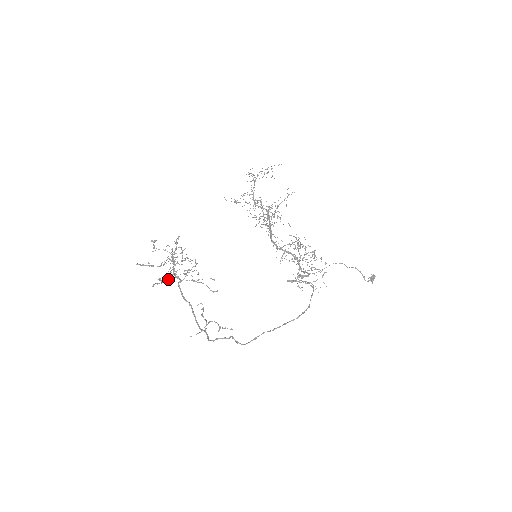
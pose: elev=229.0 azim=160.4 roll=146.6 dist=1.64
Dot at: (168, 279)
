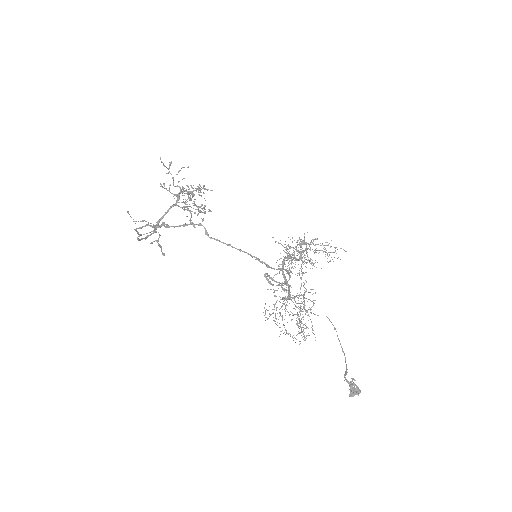
Dot at: occluded
